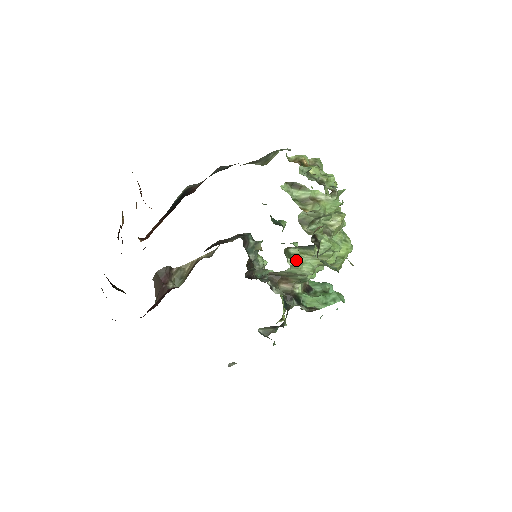
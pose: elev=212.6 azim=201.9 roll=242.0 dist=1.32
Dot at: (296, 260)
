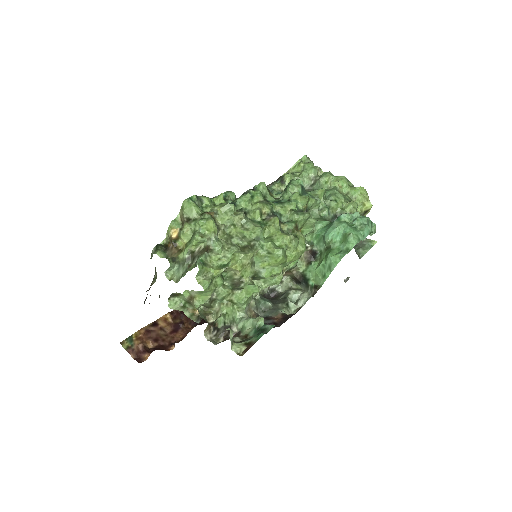
Dot at: occluded
